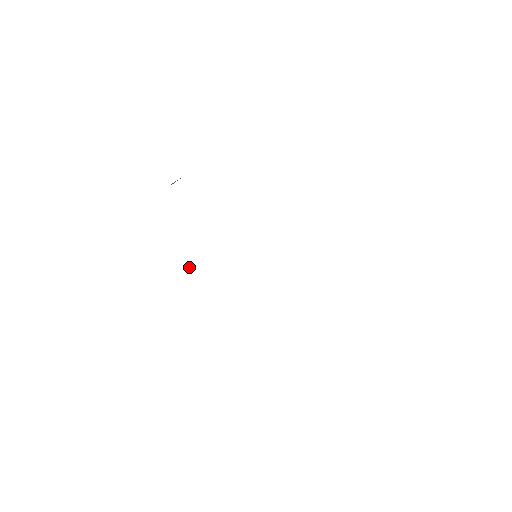
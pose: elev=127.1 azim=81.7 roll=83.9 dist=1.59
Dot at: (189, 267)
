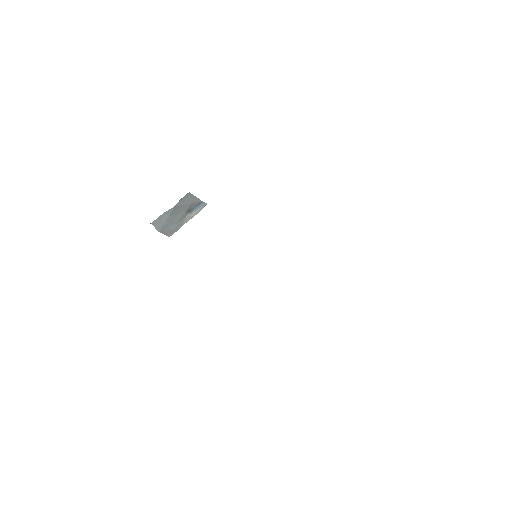
Dot at: occluded
